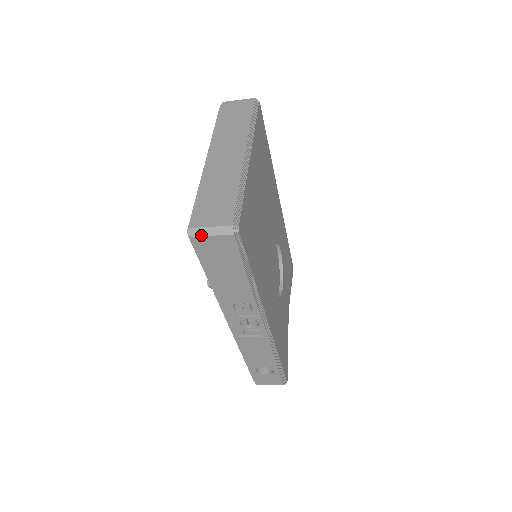
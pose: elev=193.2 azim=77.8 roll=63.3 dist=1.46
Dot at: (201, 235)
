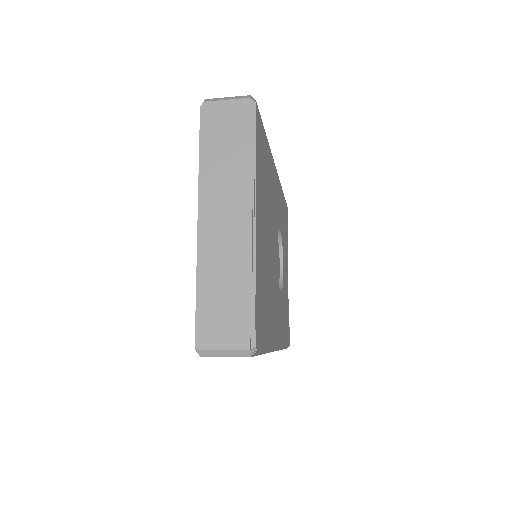
Dot at: (213, 356)
